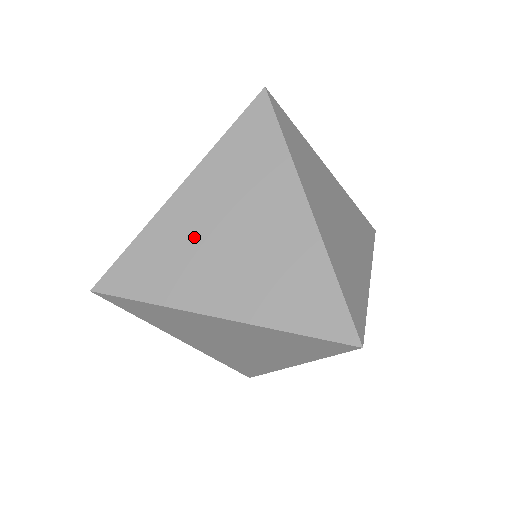
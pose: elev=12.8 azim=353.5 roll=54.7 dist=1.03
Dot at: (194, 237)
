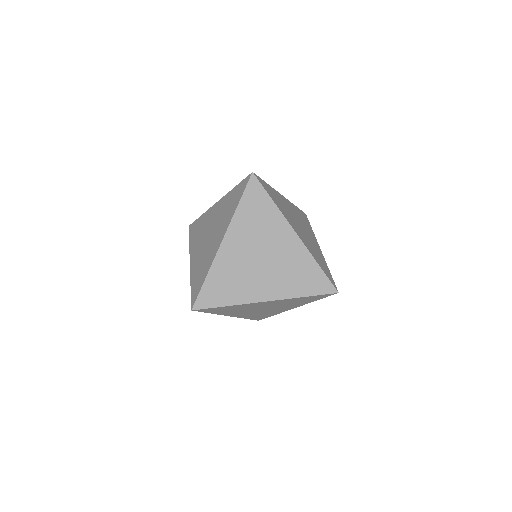
Dot at: (206, 226)
